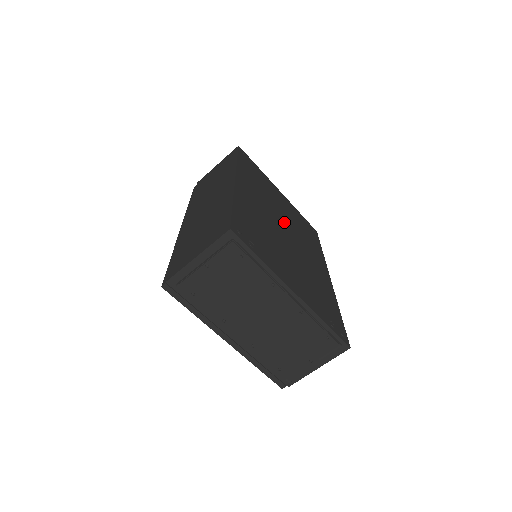
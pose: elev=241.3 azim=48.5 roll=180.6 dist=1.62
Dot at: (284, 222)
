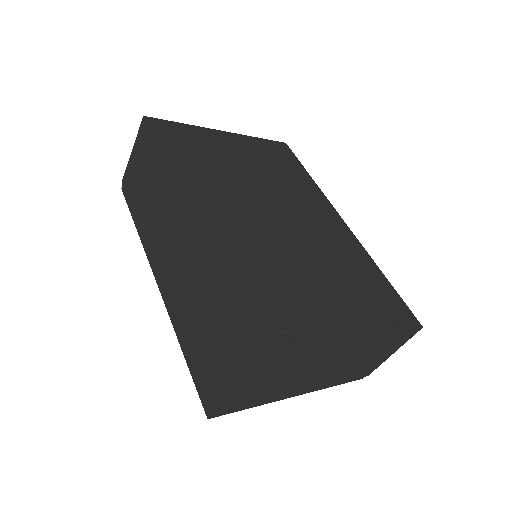
Dot at: (265, 199)
